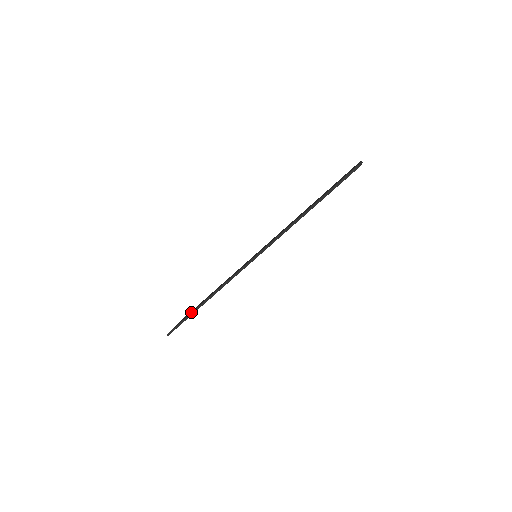
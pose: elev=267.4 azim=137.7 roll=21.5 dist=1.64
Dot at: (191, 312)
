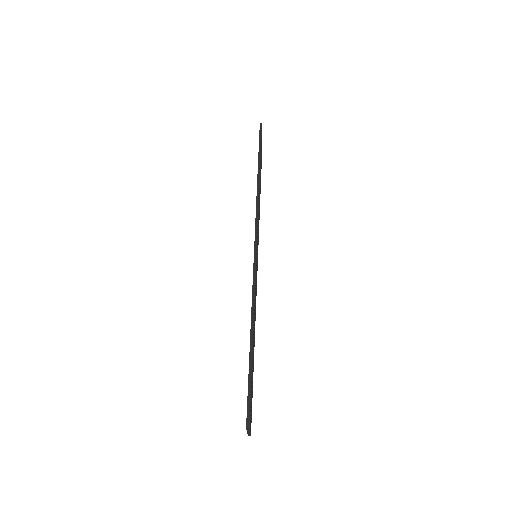
Dot at: occluded
